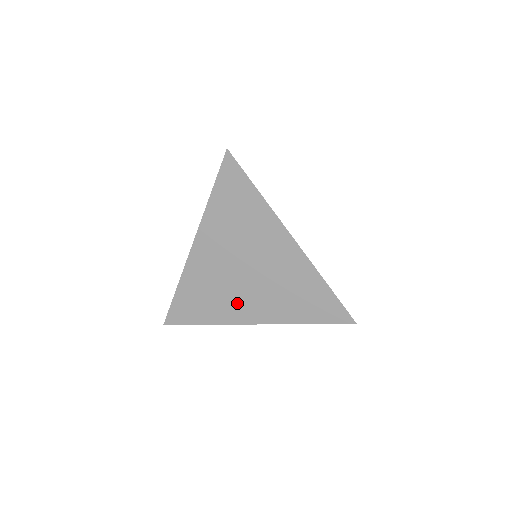
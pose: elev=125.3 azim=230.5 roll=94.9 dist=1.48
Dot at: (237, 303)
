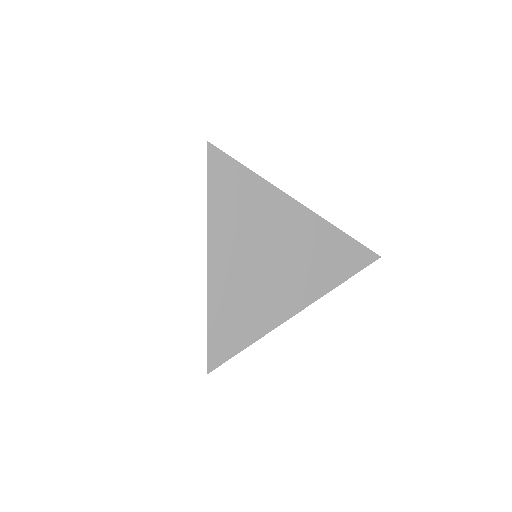
Dot at: (275, 299)
